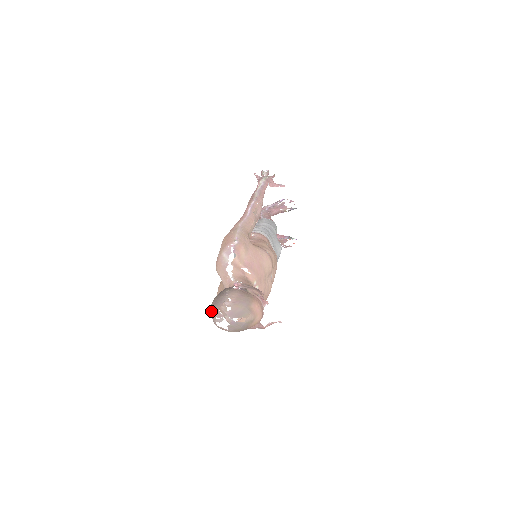
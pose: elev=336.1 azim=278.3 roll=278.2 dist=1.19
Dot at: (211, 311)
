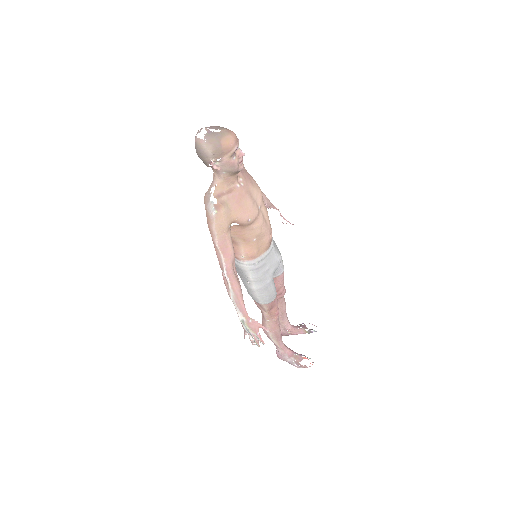
Dot at: occluded
